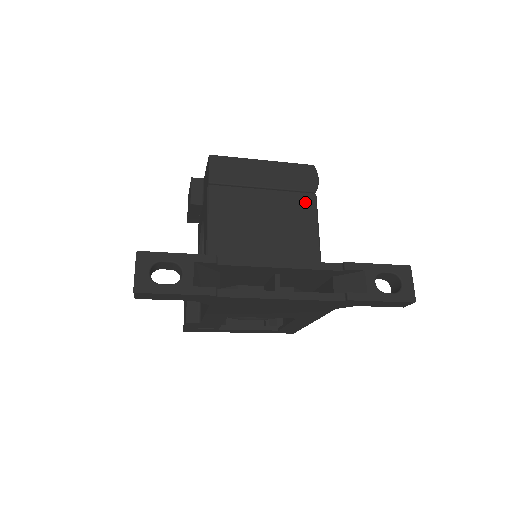
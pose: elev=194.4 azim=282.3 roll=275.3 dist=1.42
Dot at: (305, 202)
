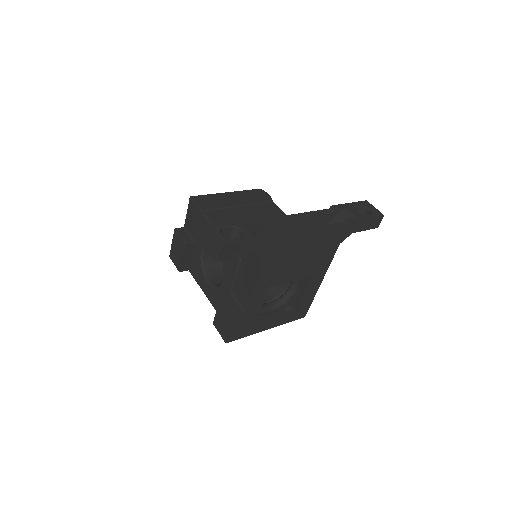
Dot at: (271, 207)
